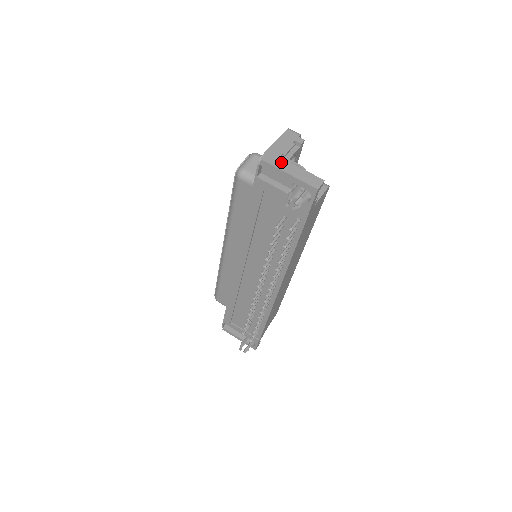
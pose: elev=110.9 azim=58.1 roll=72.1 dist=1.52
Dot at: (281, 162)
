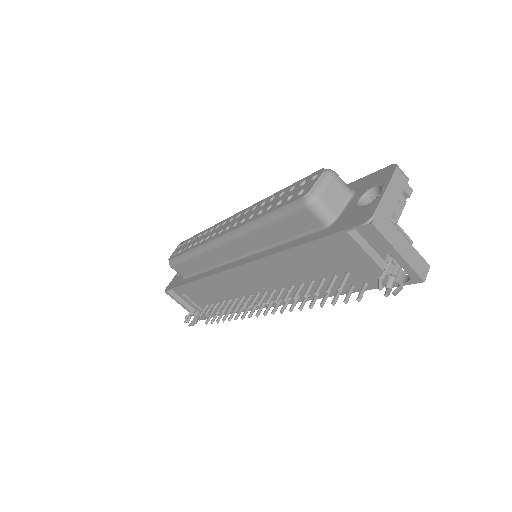
Dot at: (392, 231)
